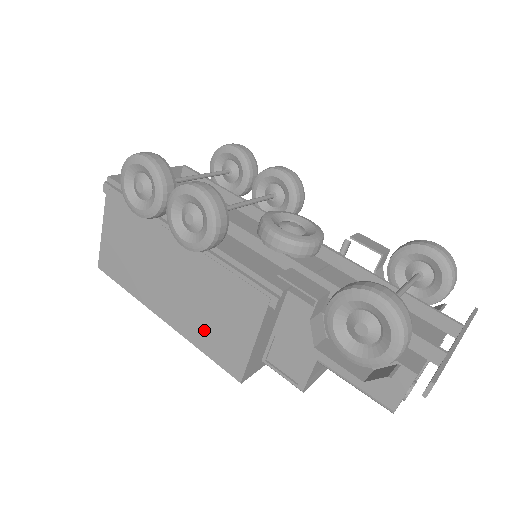
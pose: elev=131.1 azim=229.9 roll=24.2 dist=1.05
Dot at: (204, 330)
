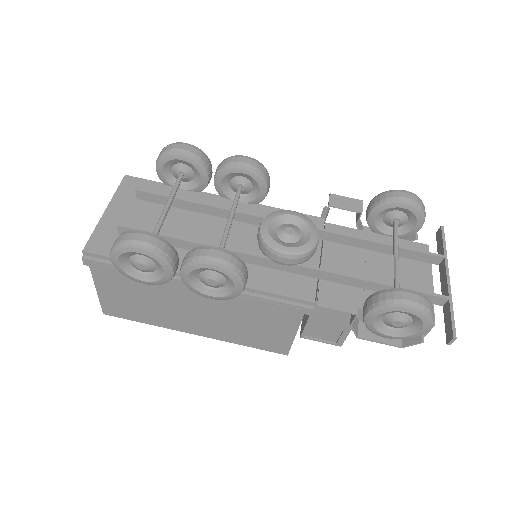
Dot at: (243, 335)
